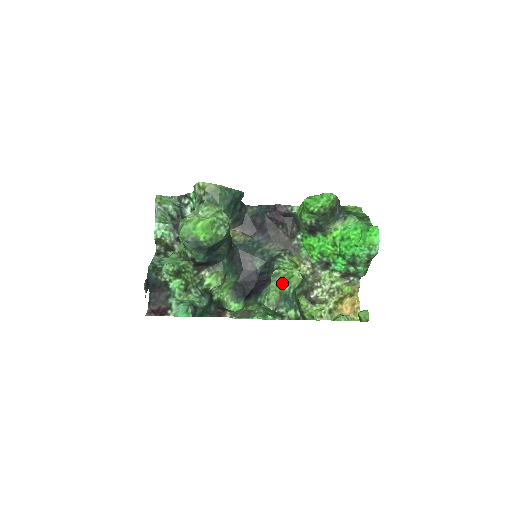
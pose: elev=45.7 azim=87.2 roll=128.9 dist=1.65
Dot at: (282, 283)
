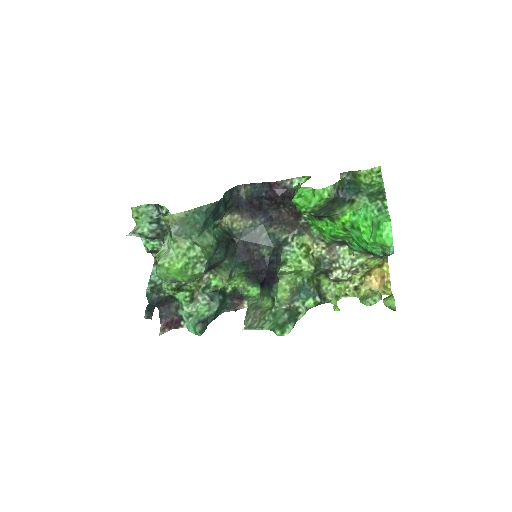
Dot at: (292, 276)
